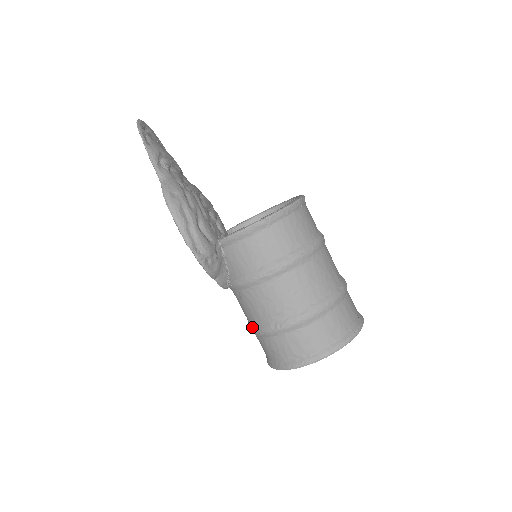
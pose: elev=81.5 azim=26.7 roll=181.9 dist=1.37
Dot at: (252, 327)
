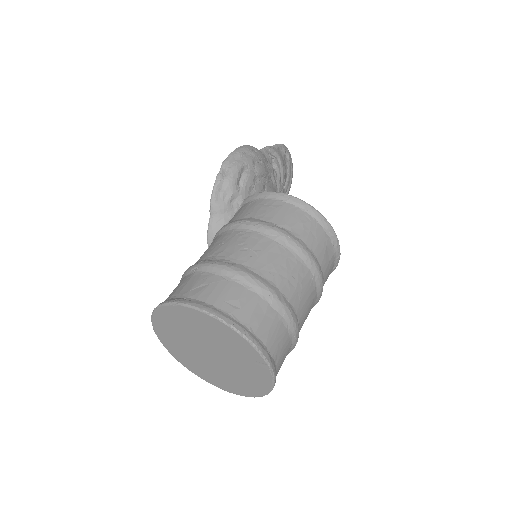
Dot at: occluded
